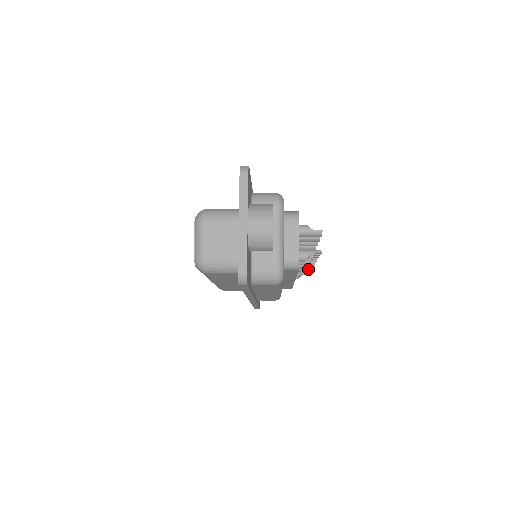
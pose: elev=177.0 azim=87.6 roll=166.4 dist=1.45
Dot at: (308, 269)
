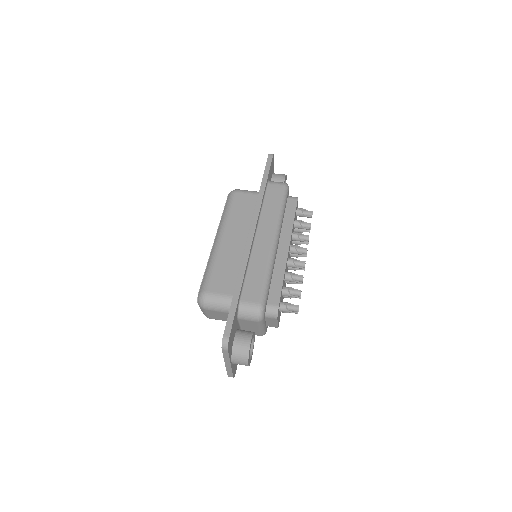
Dot at: (305, 243)
